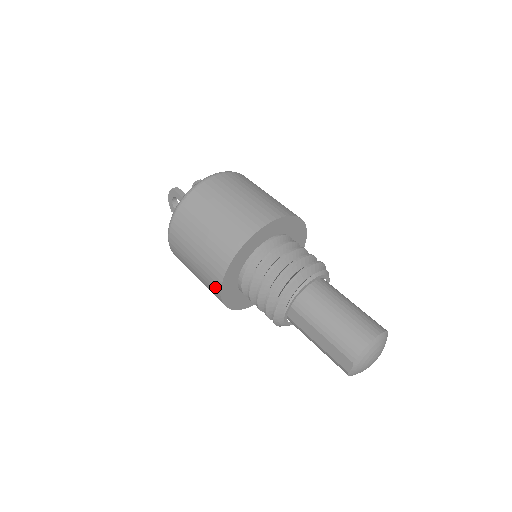
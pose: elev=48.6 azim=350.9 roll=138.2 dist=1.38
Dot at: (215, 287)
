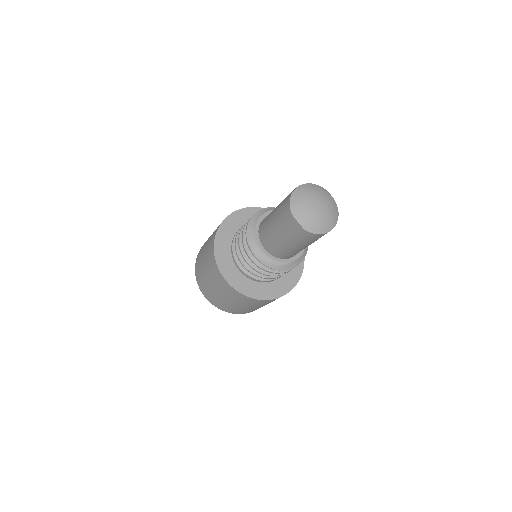
Dot at: (229, 288)
